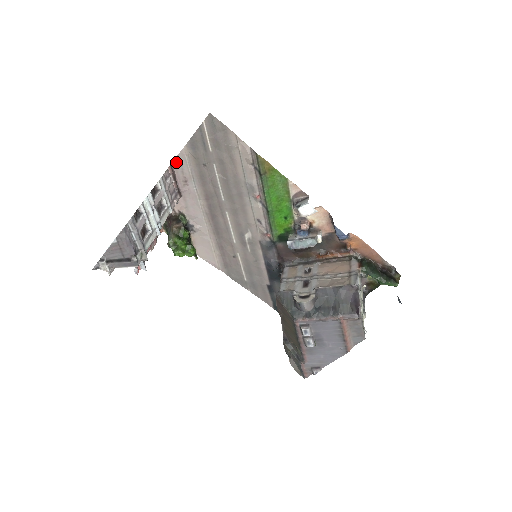
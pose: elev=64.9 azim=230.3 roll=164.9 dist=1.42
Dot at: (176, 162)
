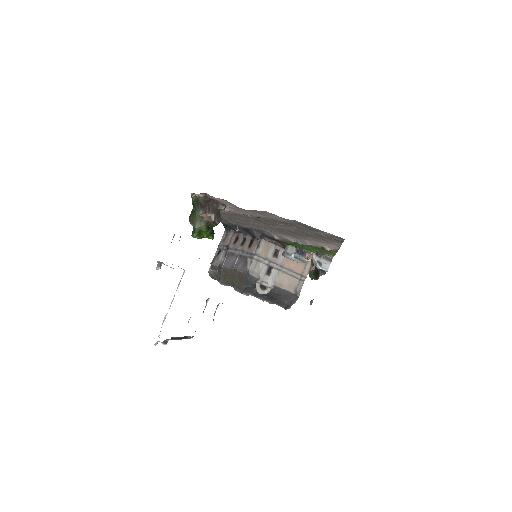
Dot at: (270, 213)
